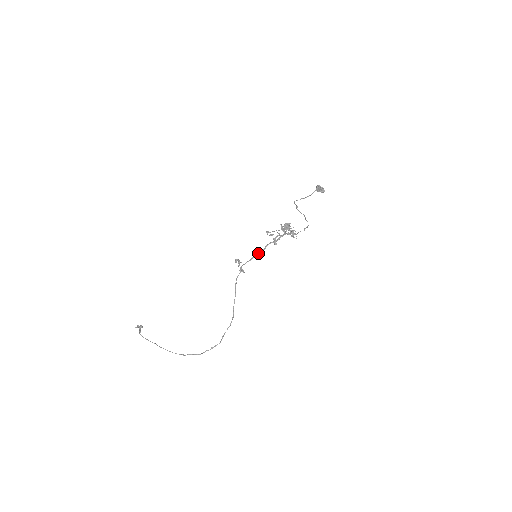
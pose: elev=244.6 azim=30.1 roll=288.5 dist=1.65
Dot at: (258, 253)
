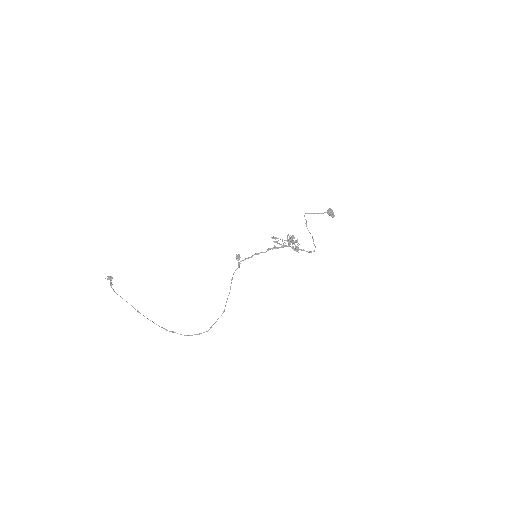
Dot at: (258, 254)
